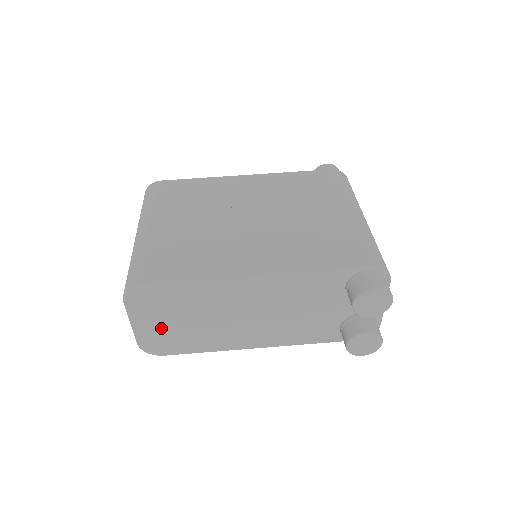
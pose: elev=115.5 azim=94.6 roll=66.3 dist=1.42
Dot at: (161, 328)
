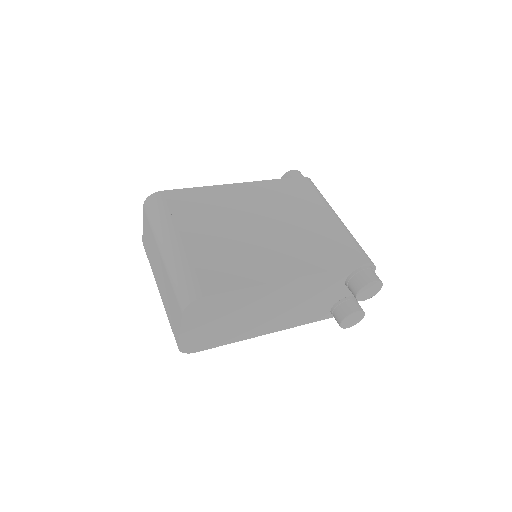
Dot at: (203, 331)
